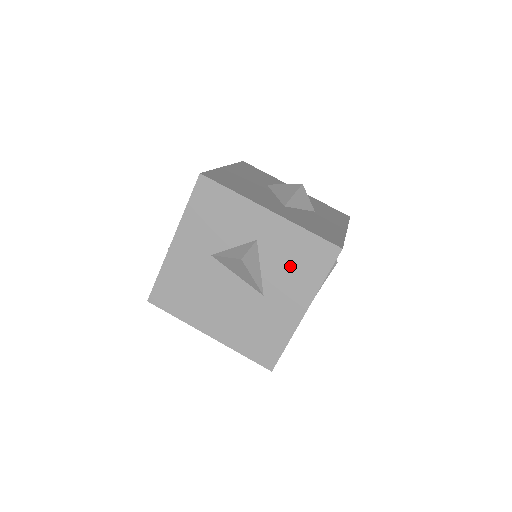
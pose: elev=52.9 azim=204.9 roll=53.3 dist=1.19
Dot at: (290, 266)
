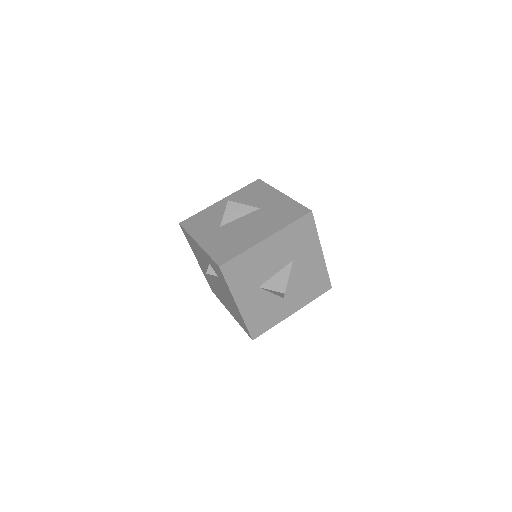
Dot at: (253, 196)
